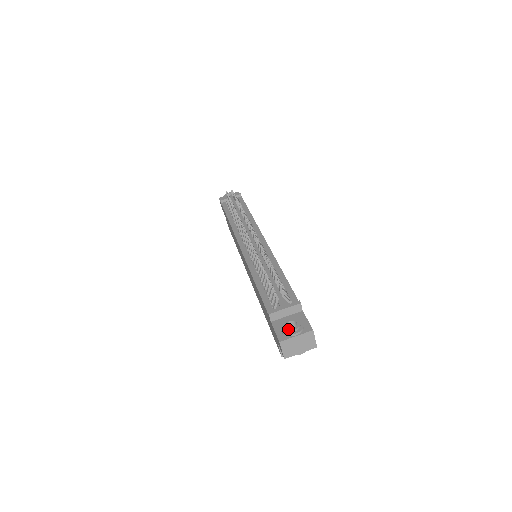
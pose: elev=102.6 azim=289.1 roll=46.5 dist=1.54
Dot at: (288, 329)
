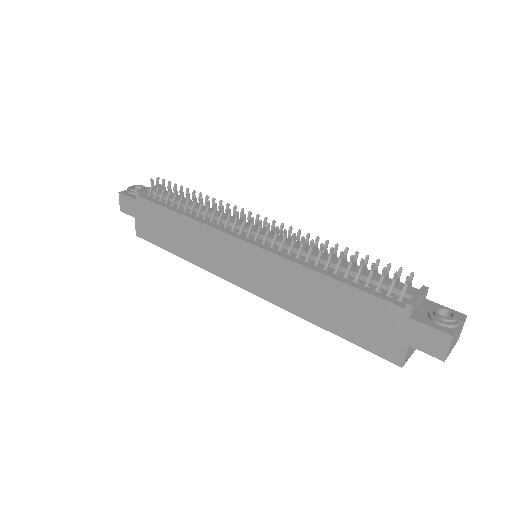
Dot at: (451, 318)
